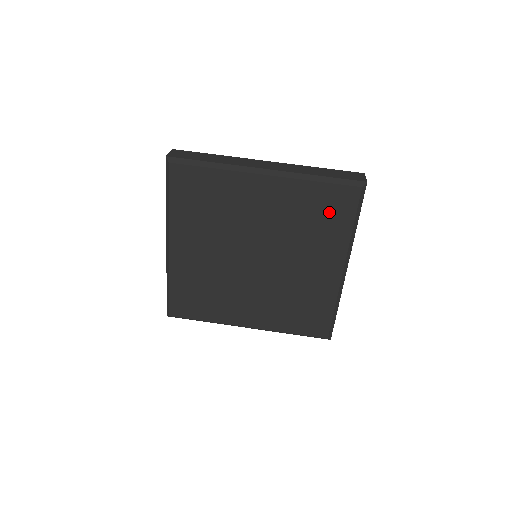
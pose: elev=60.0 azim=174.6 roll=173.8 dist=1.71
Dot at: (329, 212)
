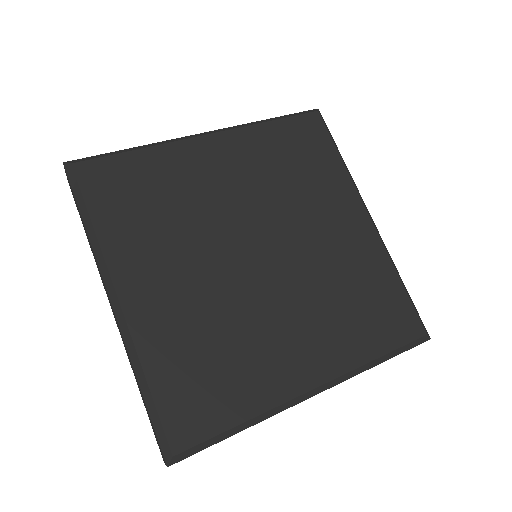
Dot at: (305, 150)
